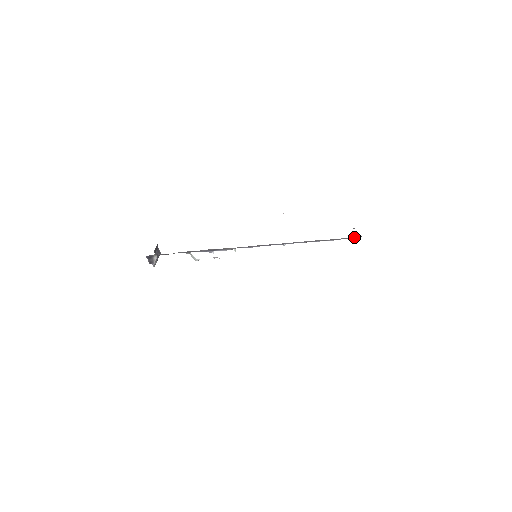
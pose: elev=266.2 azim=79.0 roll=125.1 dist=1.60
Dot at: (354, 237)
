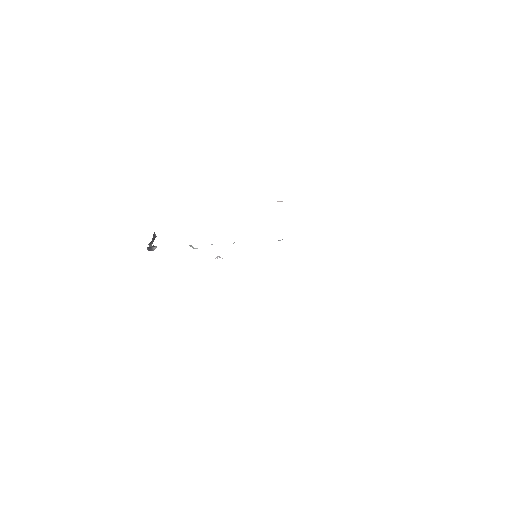
Dot at: occluded
